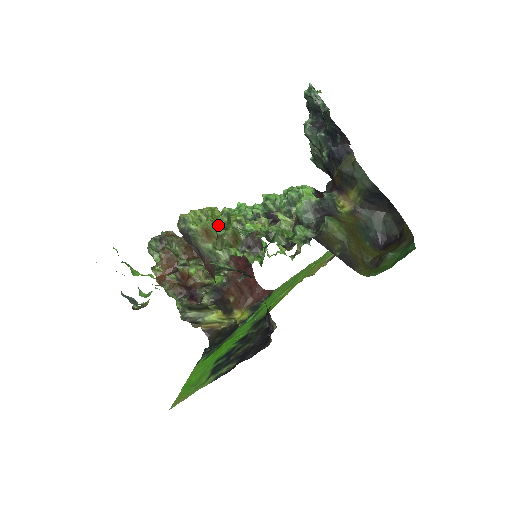
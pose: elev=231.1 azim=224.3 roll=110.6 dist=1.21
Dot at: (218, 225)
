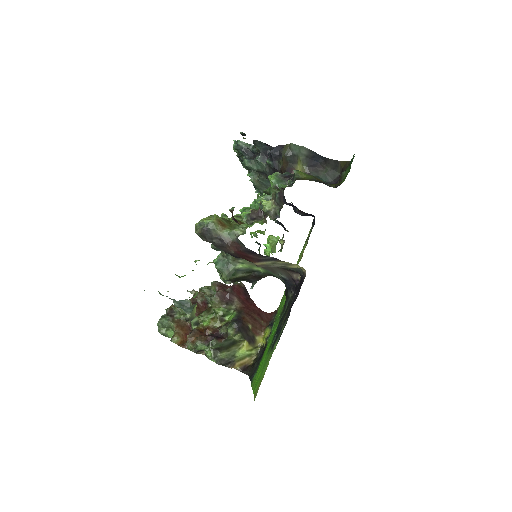
Dot at: (225, 219)
